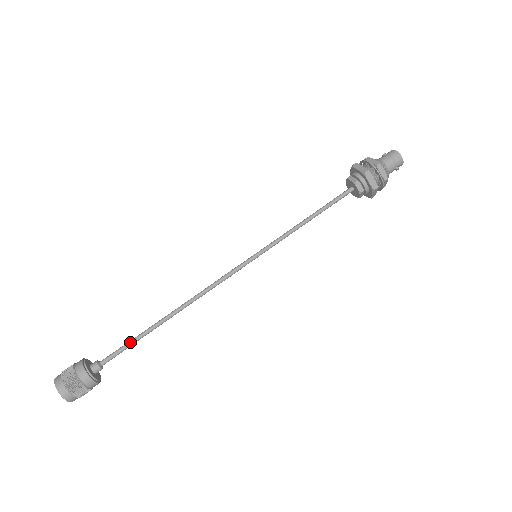
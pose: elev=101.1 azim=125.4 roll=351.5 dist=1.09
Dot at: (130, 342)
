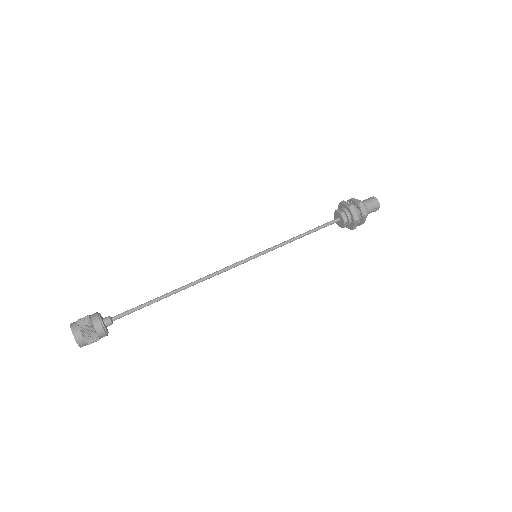
Dot at: (141, 305)
